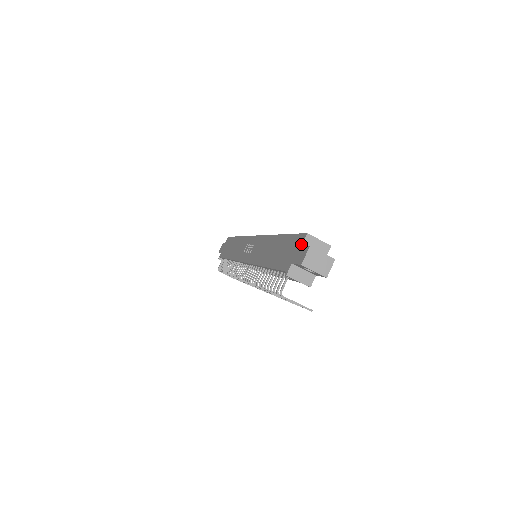
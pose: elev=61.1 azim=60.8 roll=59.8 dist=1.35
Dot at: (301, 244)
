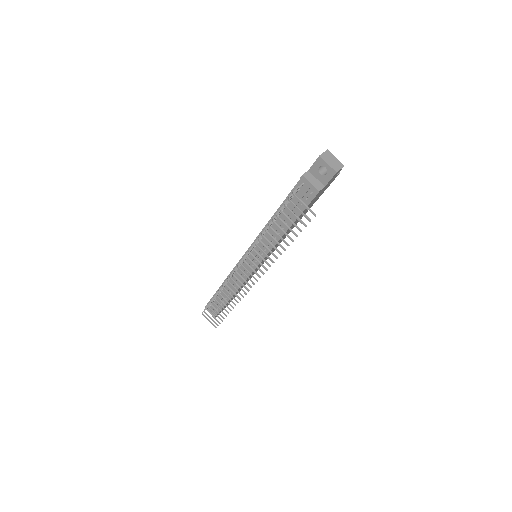
Dot at: occluded
